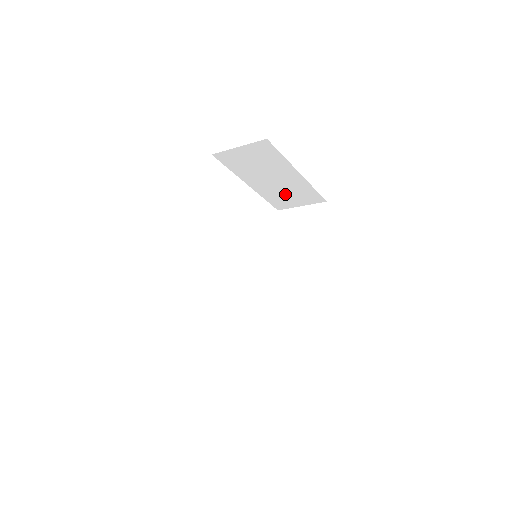
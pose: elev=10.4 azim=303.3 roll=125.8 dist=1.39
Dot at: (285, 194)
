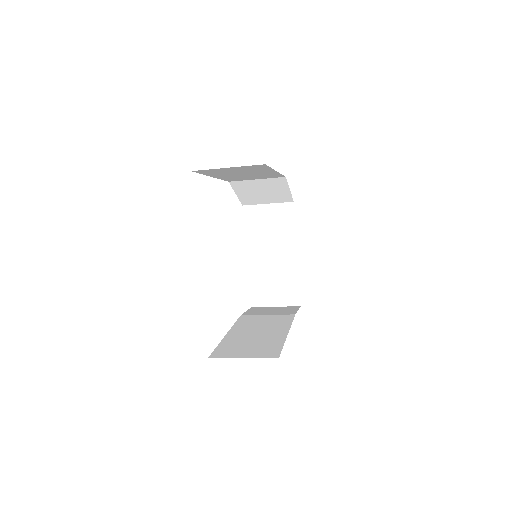
Dot at: (271, 282)
